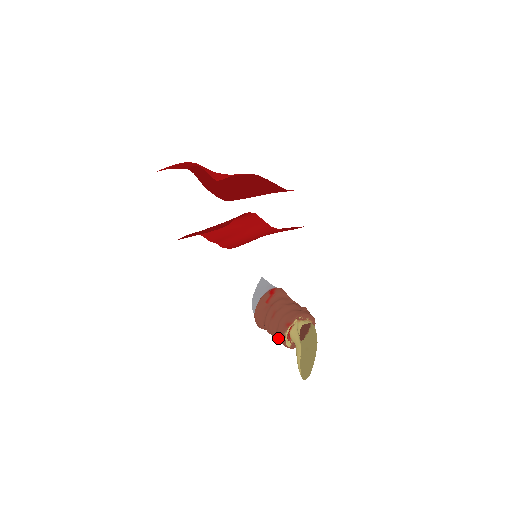
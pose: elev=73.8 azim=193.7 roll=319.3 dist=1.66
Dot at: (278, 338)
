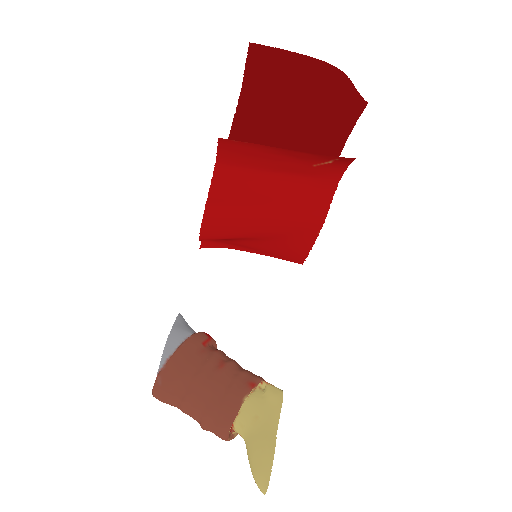
Dot at: (223, 405)
